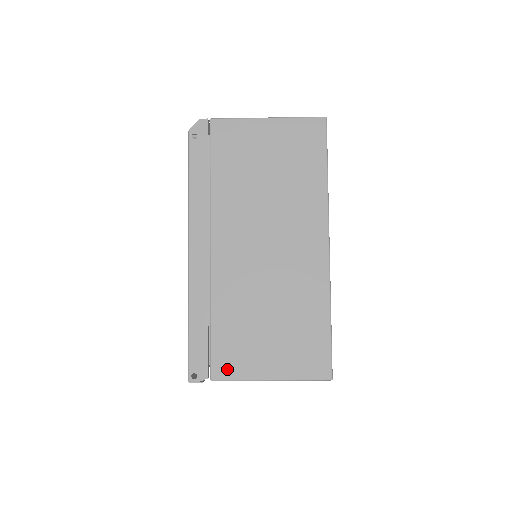
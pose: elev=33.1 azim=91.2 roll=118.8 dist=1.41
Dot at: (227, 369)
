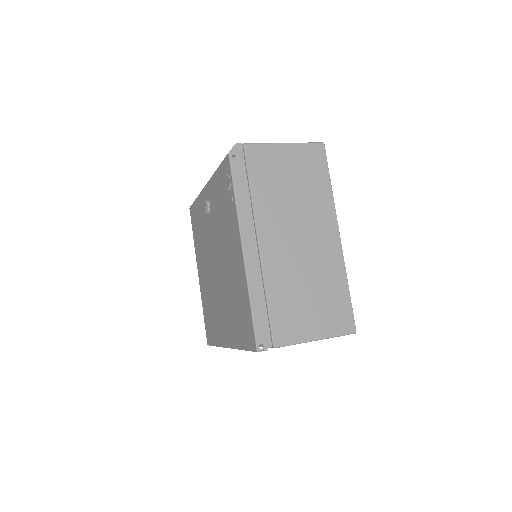
Dot at: (285, 337)
